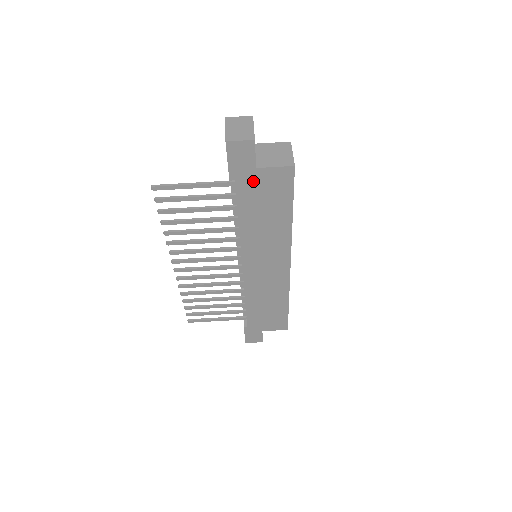
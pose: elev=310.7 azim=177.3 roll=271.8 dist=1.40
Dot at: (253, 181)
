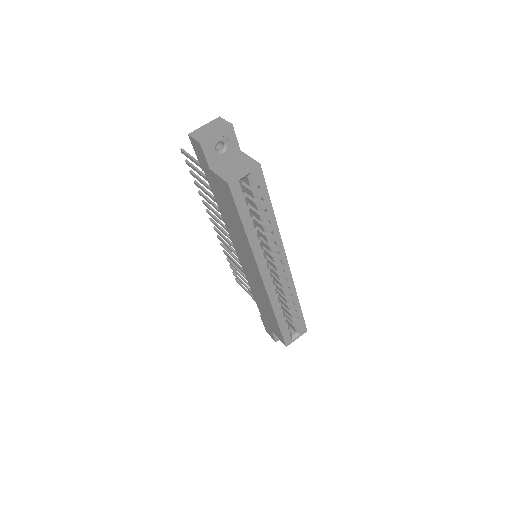
Dot at: (213, 180)
